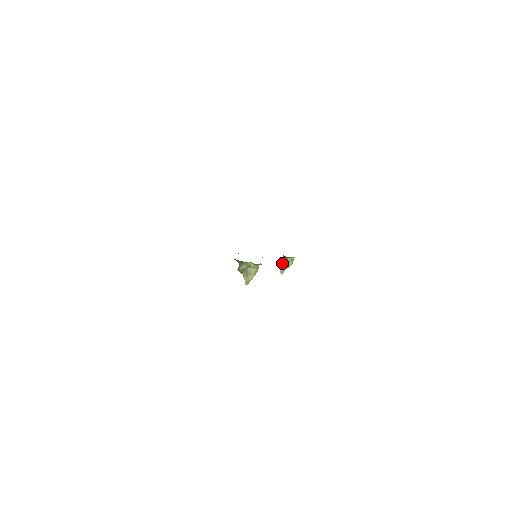
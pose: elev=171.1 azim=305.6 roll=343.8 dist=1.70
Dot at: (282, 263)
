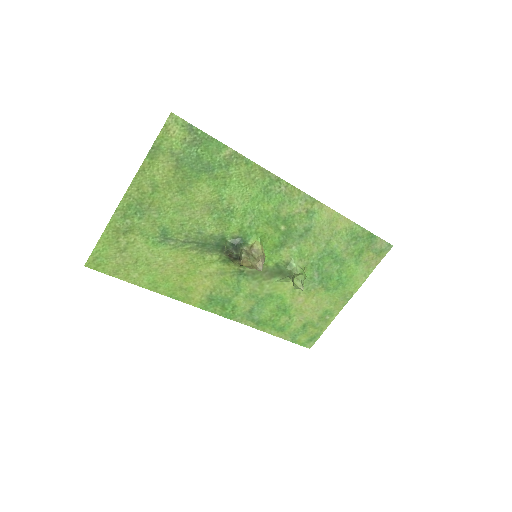
Dot at: (294, 276)
